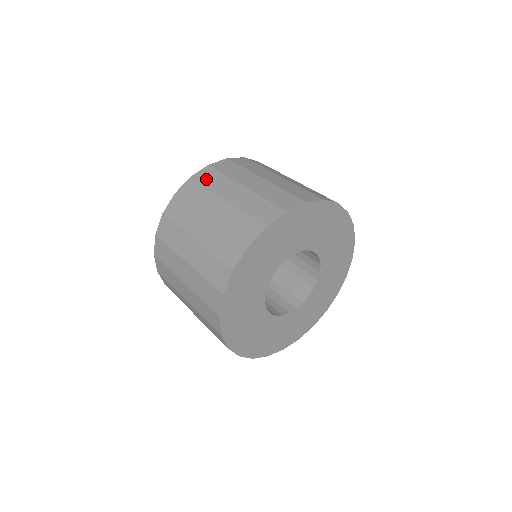
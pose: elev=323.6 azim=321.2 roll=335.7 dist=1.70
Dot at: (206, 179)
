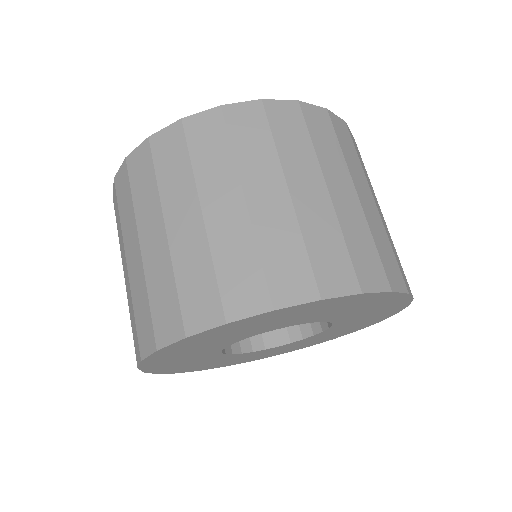
Dot at: (241, 129)
